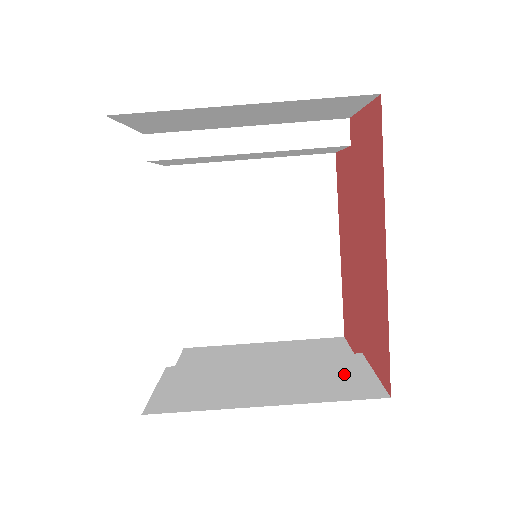
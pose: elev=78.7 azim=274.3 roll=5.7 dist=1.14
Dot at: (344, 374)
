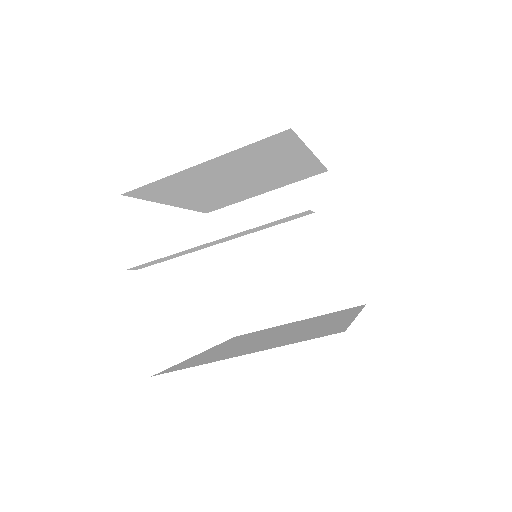
Dot at: (337, 274)
